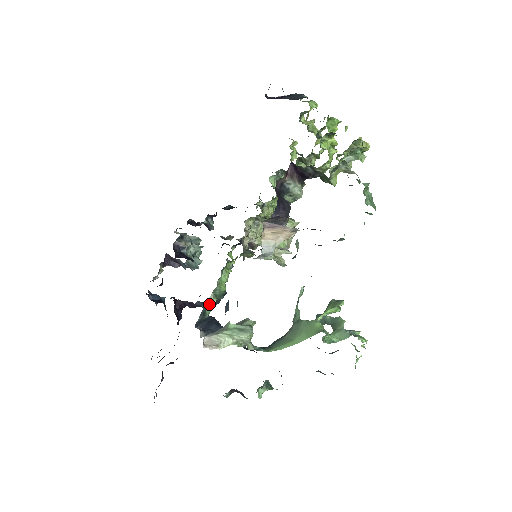
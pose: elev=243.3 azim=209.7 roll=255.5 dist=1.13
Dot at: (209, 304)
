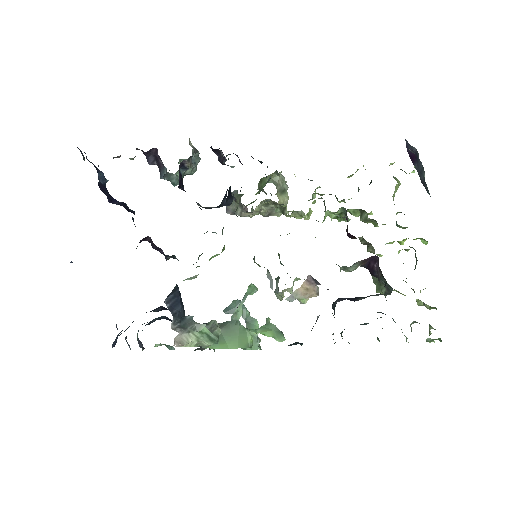
Dot at: (188, 279)
